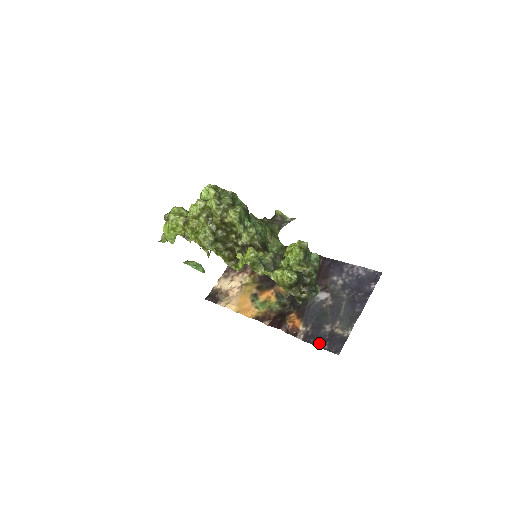
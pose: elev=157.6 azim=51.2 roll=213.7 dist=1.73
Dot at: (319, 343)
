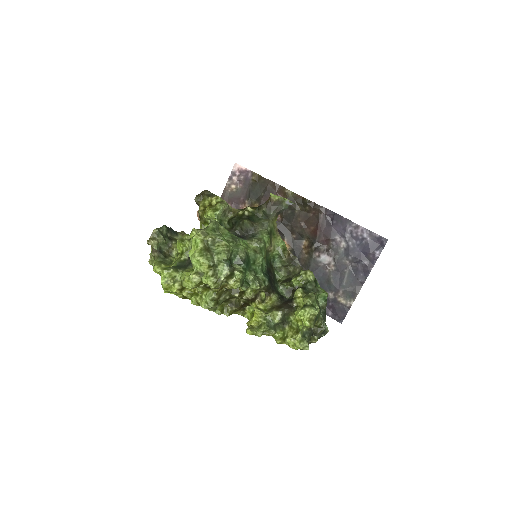
Dot at: occluded
